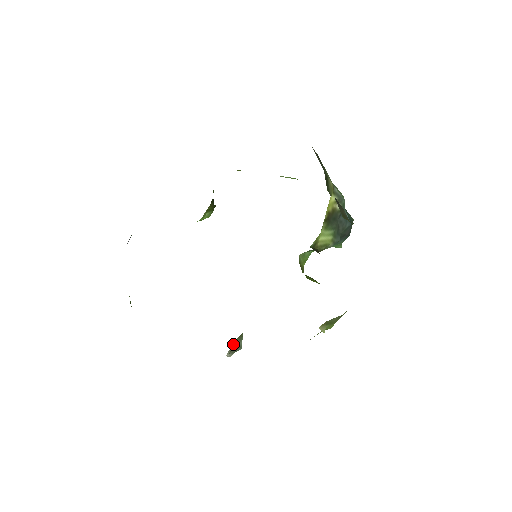
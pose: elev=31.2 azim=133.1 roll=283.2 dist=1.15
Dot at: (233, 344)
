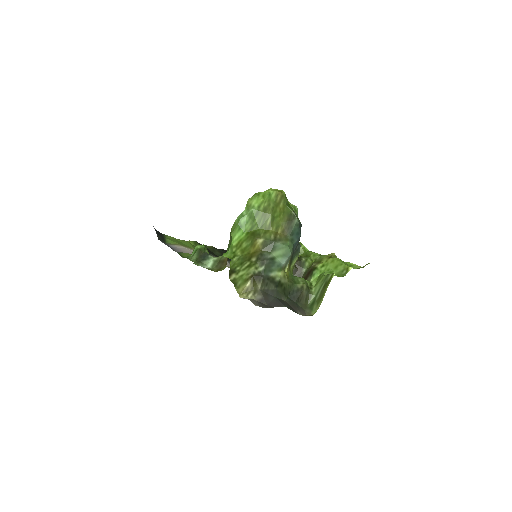
Dot at: occluded
